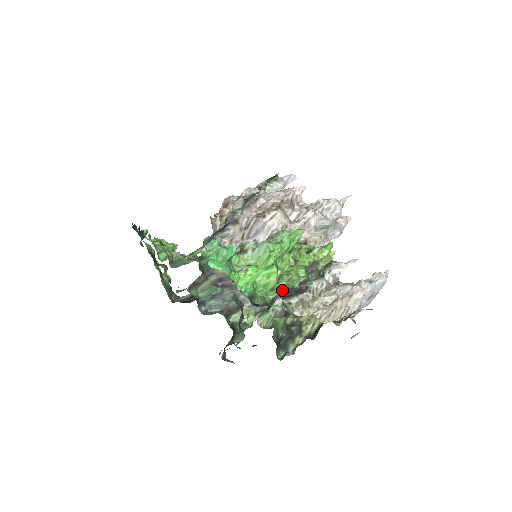
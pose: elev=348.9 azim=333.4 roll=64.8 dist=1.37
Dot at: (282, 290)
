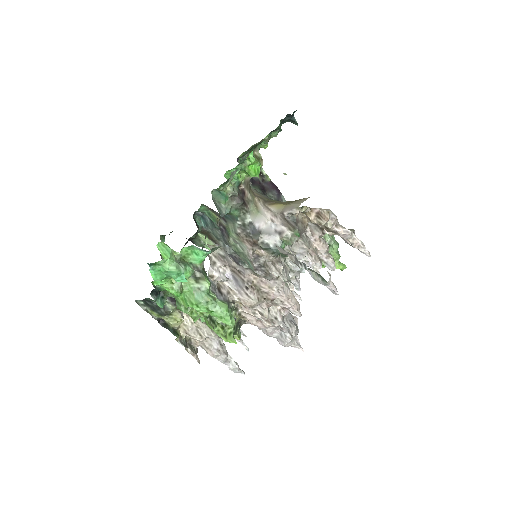
Dot at: (178, 308)
